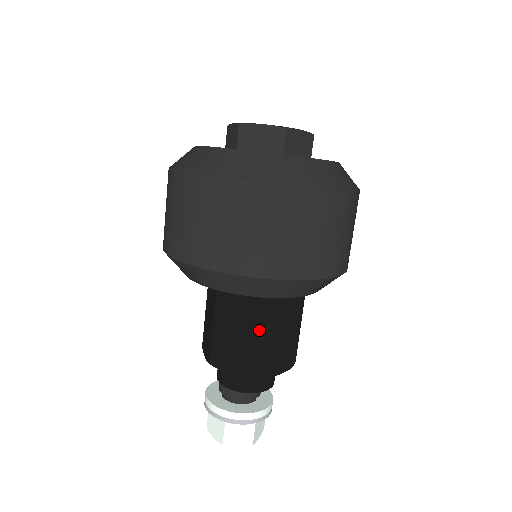
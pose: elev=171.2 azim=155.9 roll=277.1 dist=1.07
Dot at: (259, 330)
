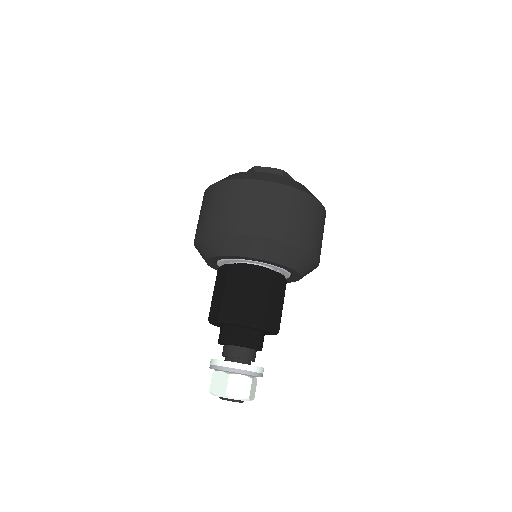
Dot at: (224, 285)
